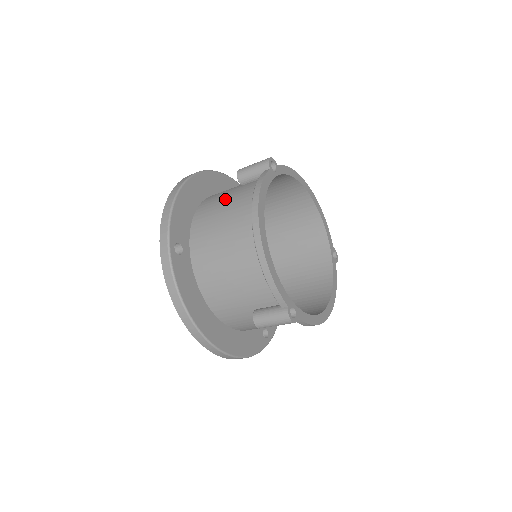
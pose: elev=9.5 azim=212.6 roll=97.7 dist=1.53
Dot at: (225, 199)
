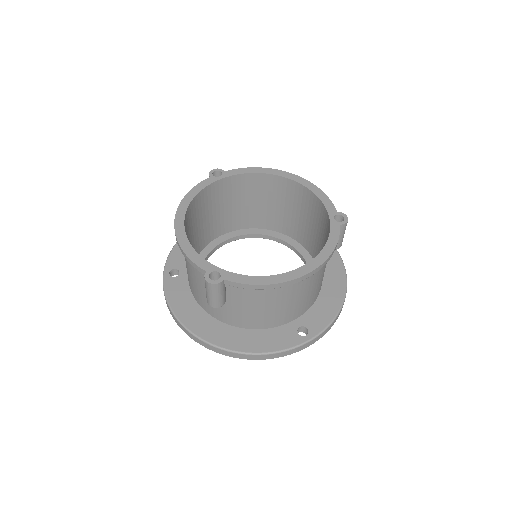
Dot at: occluded
